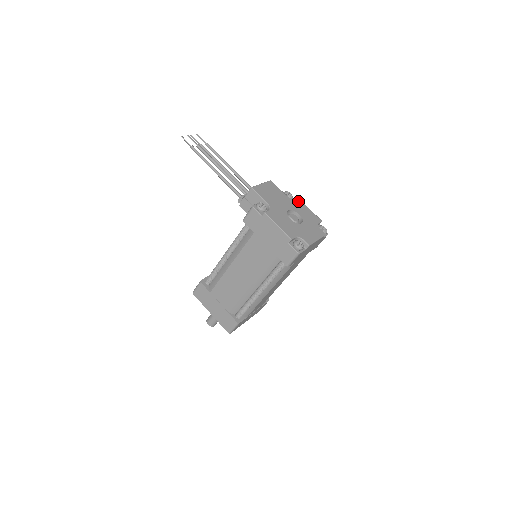
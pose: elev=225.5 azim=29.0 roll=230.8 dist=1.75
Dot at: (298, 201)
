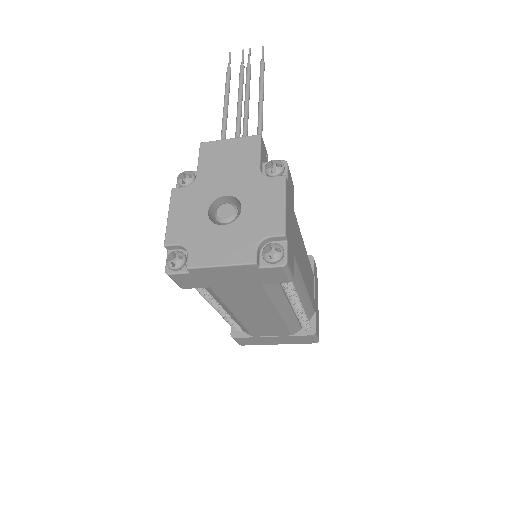
Dot at: (274, 183)
